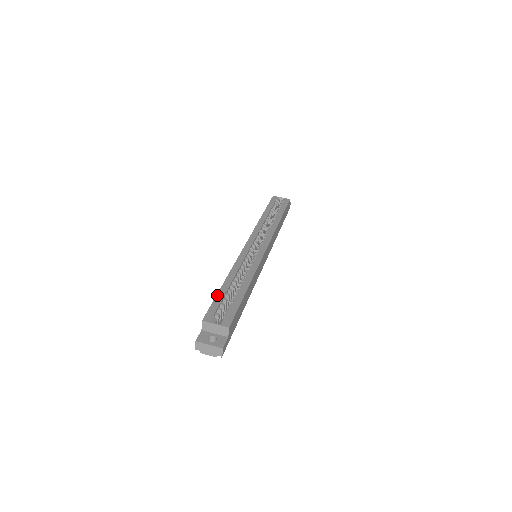
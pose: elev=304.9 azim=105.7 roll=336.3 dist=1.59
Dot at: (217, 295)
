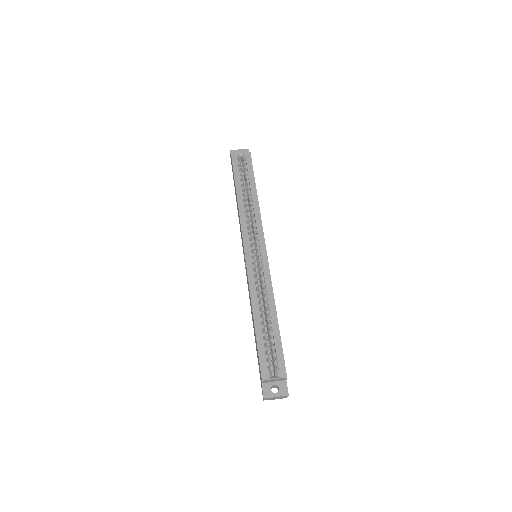
Dot at: (257, 342)
